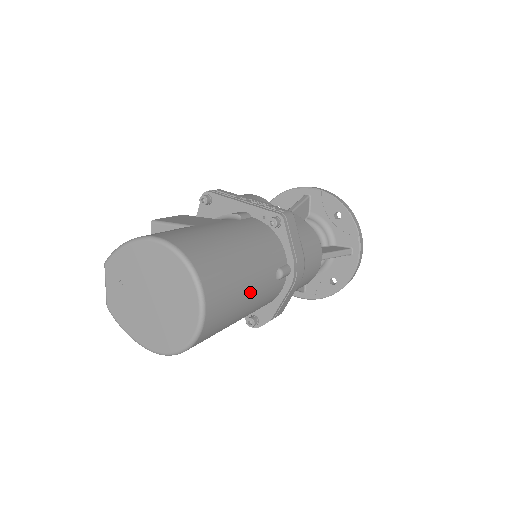
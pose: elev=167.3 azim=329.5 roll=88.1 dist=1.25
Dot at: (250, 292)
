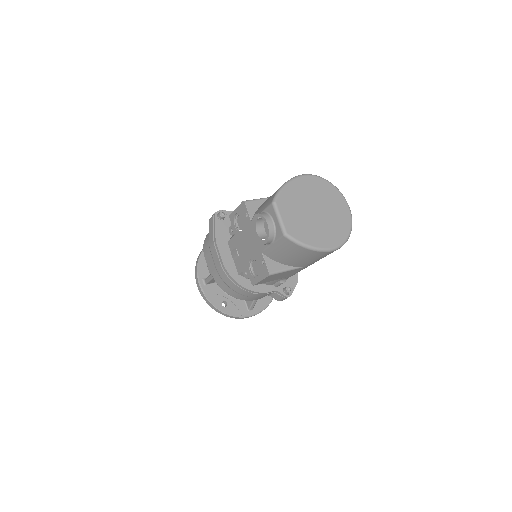
Dot at: occluded
